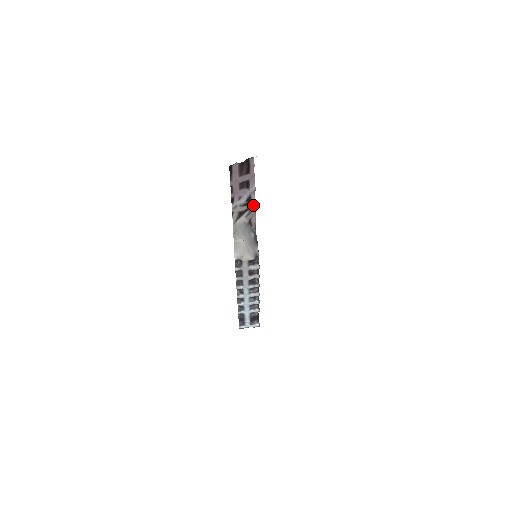
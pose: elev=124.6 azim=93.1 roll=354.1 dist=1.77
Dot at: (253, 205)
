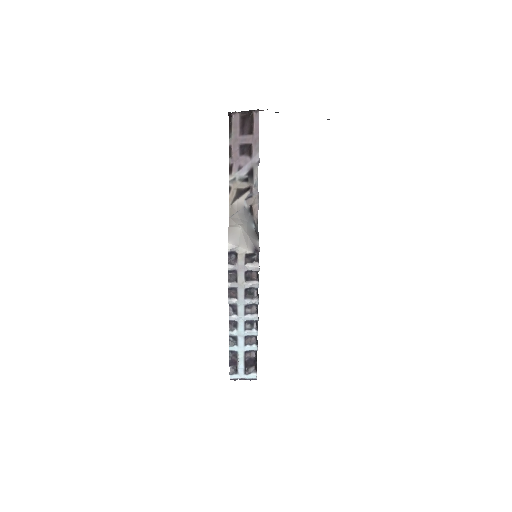
Dot at: (256, 185)
